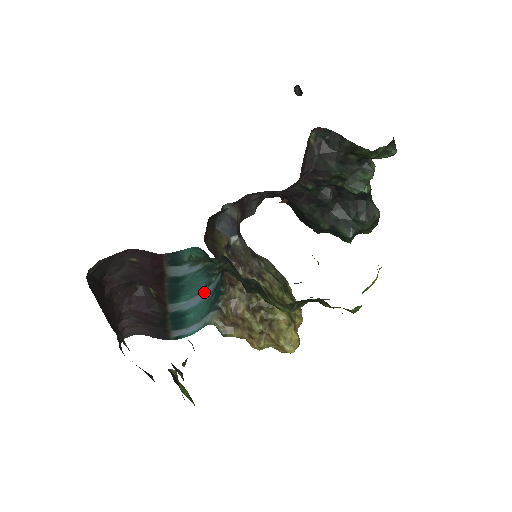
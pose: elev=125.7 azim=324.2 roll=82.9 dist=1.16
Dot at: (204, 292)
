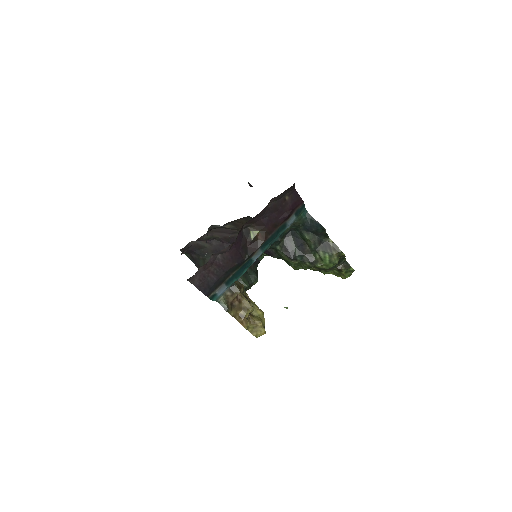
Dot at: occluded
